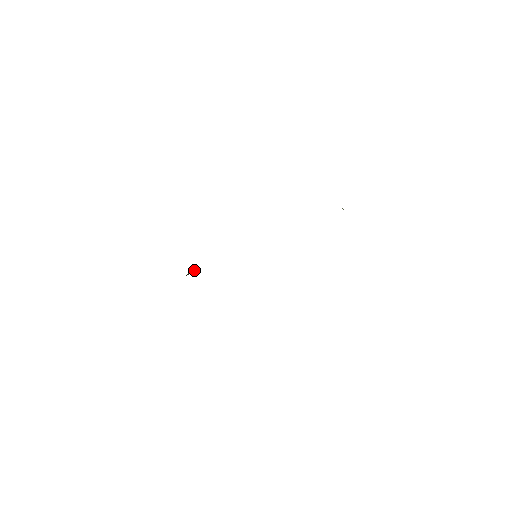
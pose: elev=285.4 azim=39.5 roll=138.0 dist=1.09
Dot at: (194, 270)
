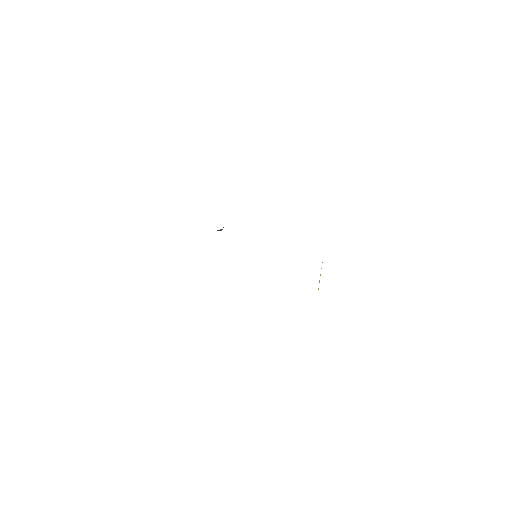
Dot at: occluded
